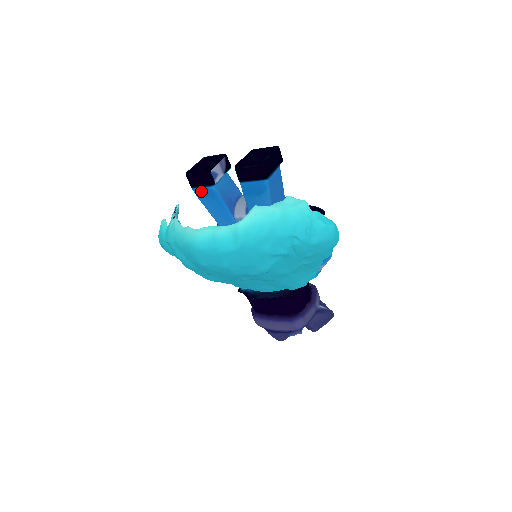
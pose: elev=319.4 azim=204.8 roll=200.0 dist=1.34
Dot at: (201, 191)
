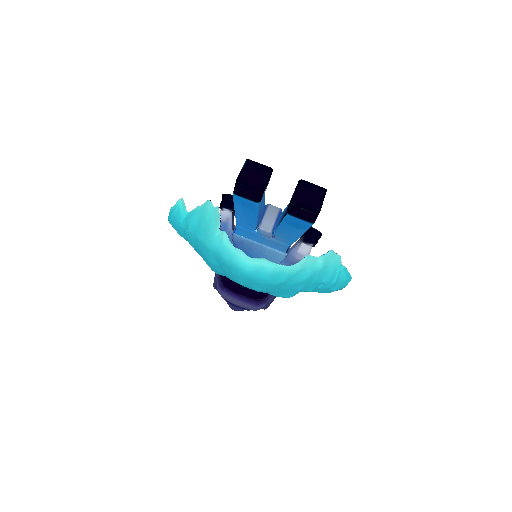
Dot at: (242, 200)
